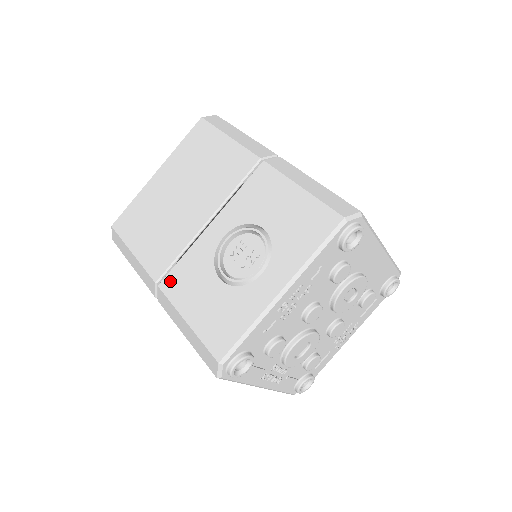
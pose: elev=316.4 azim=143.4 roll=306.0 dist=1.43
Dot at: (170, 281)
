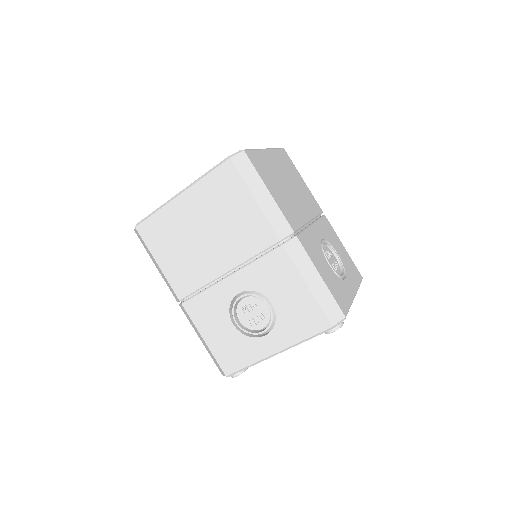
Dot at: (192, 306)
